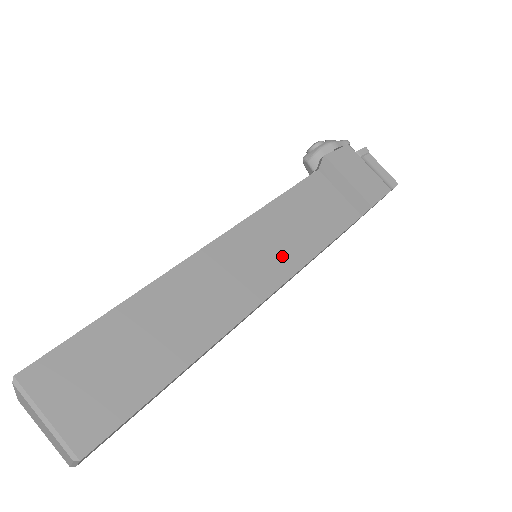
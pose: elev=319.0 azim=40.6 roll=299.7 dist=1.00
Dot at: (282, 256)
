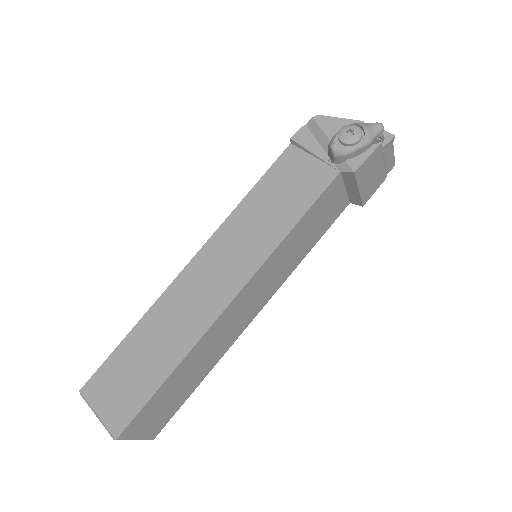
Dot at: (281, 275)
